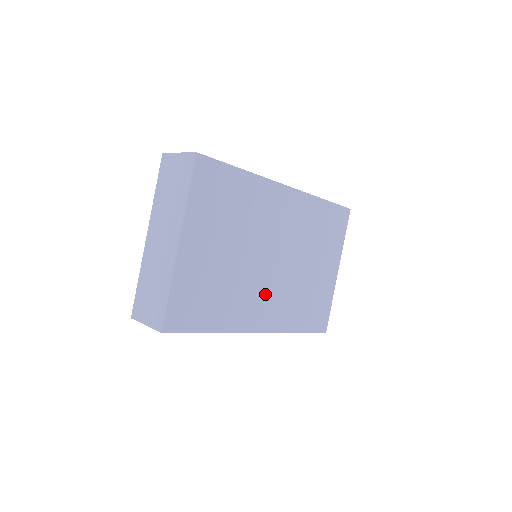
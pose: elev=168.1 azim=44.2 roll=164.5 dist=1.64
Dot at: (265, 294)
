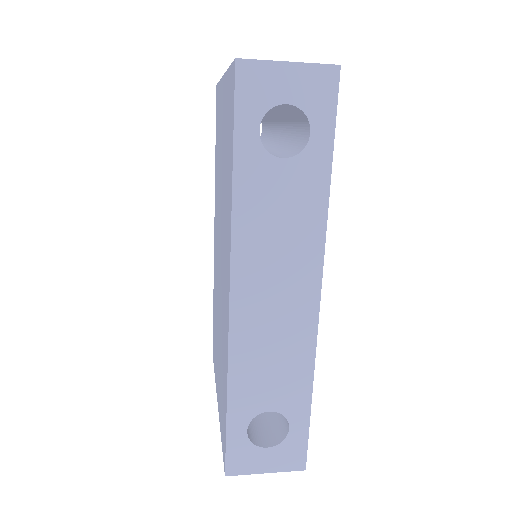
Dot at: occluded
